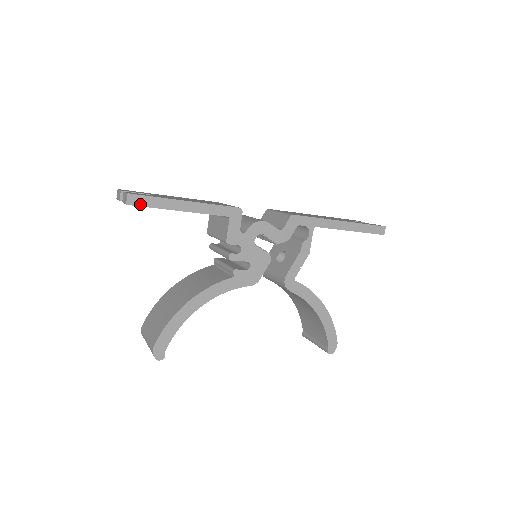
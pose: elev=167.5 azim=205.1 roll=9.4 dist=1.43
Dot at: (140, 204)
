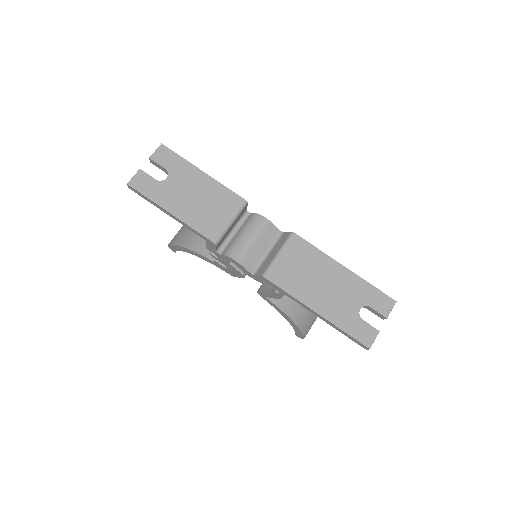
Dot at: (137, 193)
